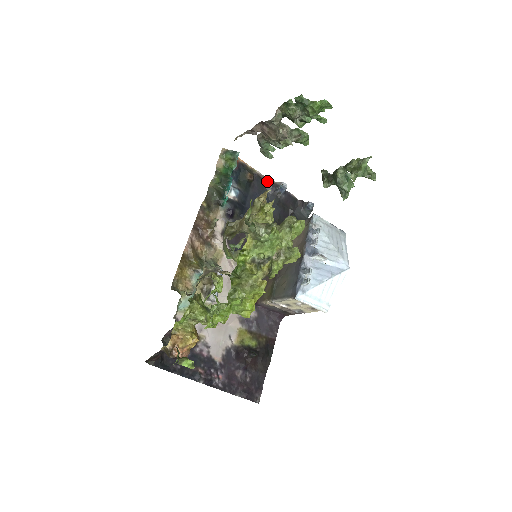
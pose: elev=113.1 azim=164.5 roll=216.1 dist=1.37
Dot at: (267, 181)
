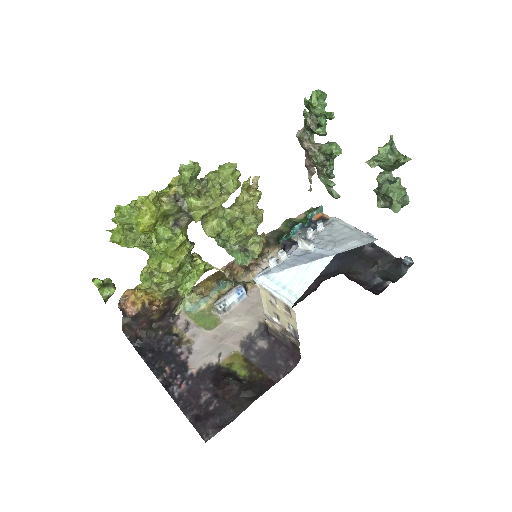
Dot at: occluded
